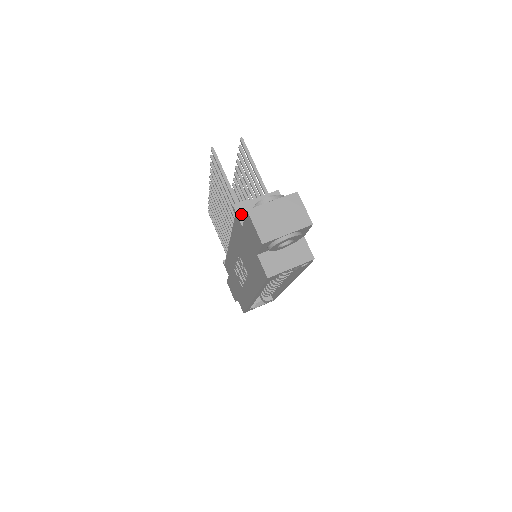
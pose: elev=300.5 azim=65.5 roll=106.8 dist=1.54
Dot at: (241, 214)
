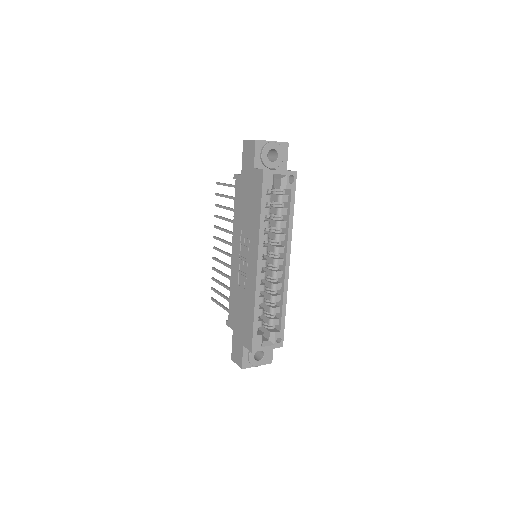
Dot at: (240, 174)
